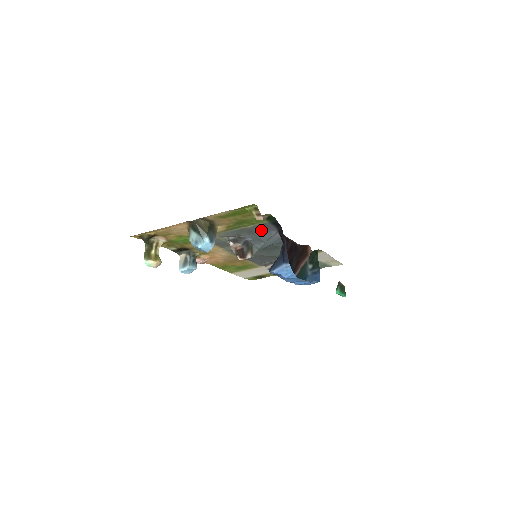
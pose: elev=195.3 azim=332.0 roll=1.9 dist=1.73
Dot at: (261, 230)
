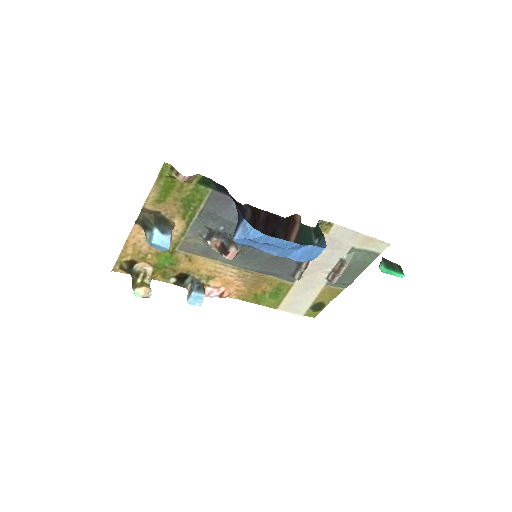
Dot at: (219, 208)
